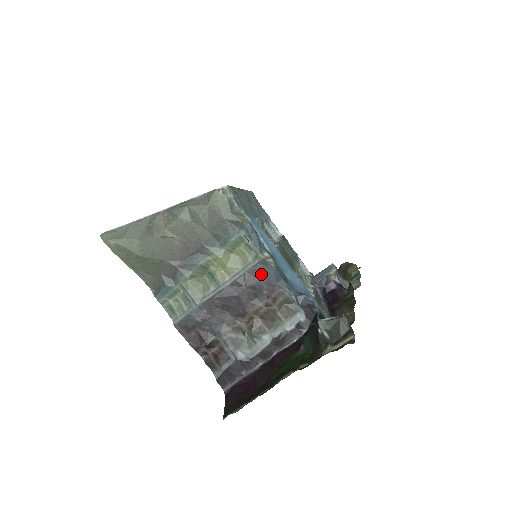
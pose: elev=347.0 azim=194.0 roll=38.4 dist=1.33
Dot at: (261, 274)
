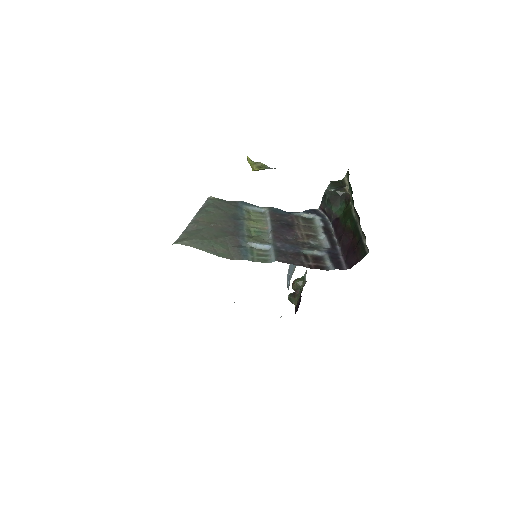
Dot at: (277, 214)
